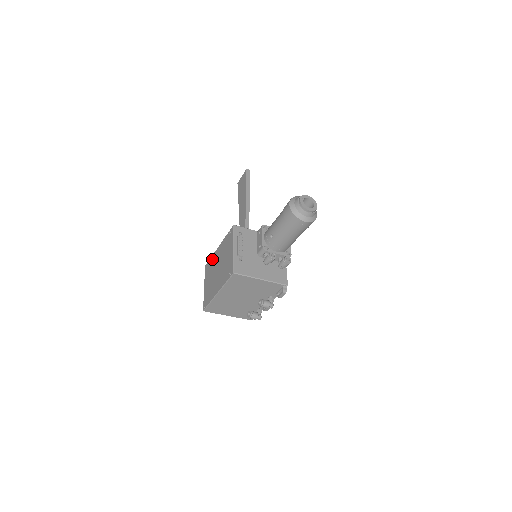
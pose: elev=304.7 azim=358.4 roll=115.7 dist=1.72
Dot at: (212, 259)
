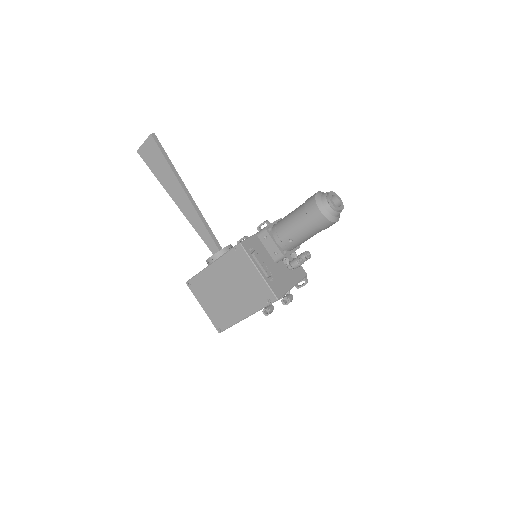
Dot at: (203, 277)
